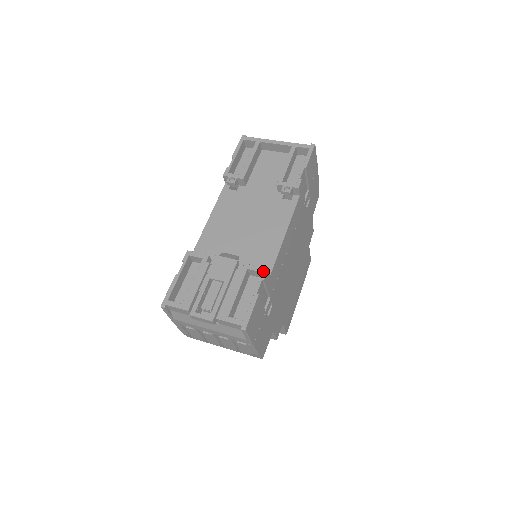
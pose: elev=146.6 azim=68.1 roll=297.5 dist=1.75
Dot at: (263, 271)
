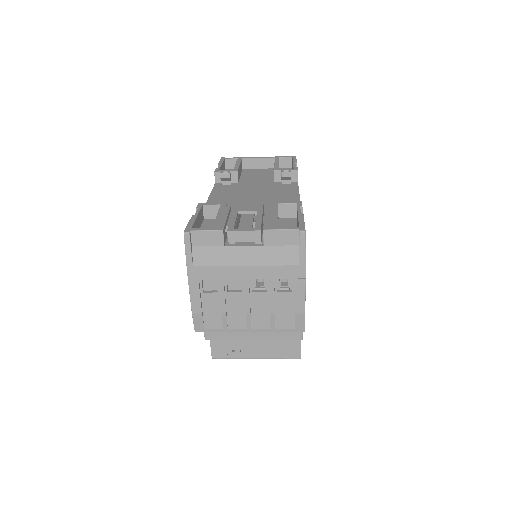
Dot at: (297, 202)
